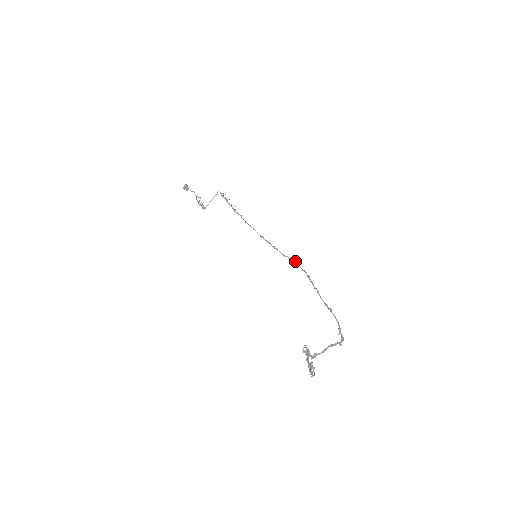
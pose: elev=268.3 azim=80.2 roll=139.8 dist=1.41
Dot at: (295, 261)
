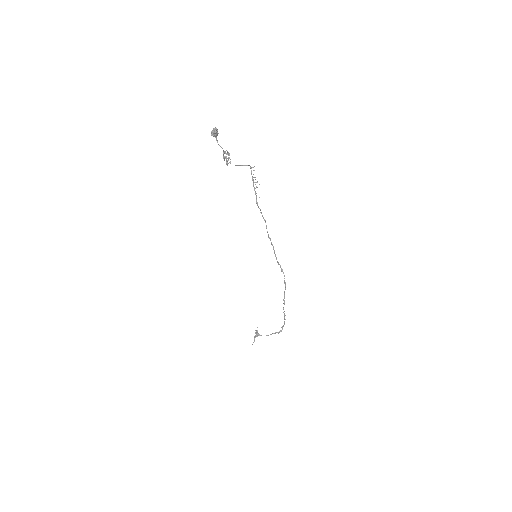
Dot at: occluded
